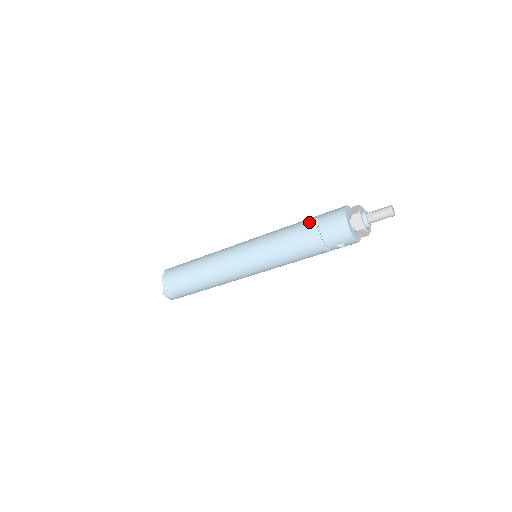
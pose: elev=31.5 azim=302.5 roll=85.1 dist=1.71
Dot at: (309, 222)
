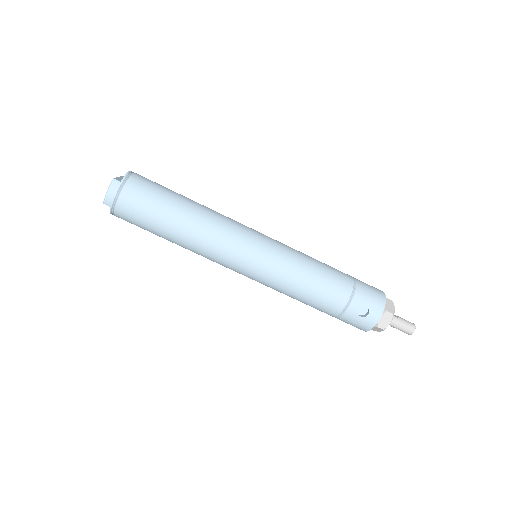
Dot at: occluded
